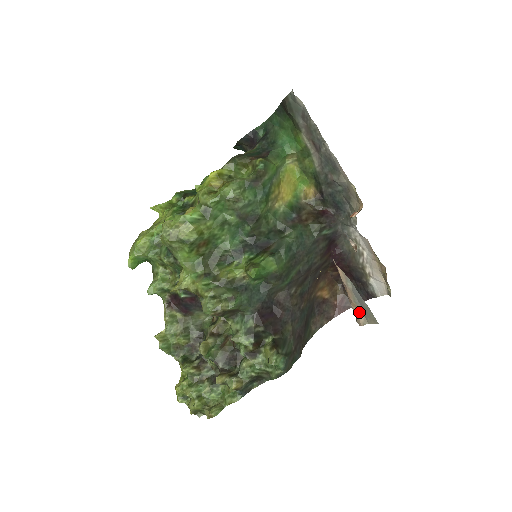
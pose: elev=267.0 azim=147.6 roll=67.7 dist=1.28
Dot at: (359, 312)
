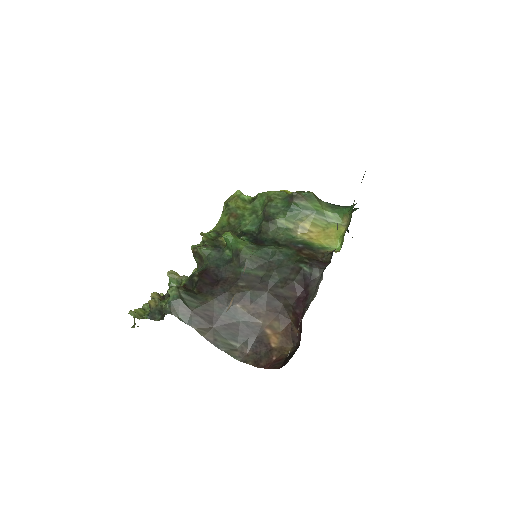
Dot at: occluded
